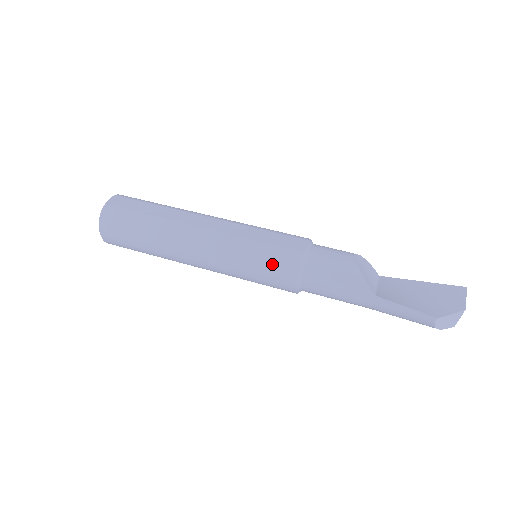
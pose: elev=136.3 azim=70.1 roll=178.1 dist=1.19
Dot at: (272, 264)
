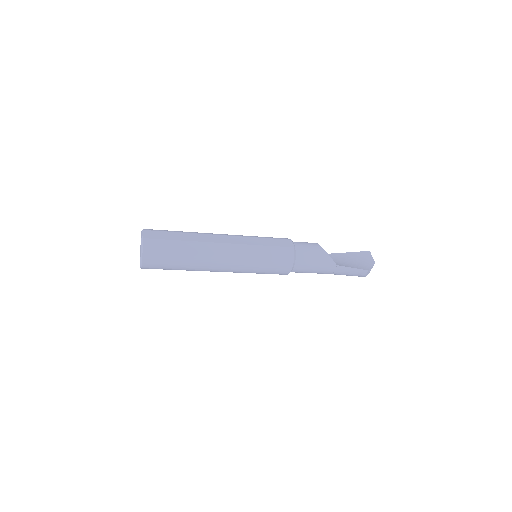
Dot at: (277, 259)
